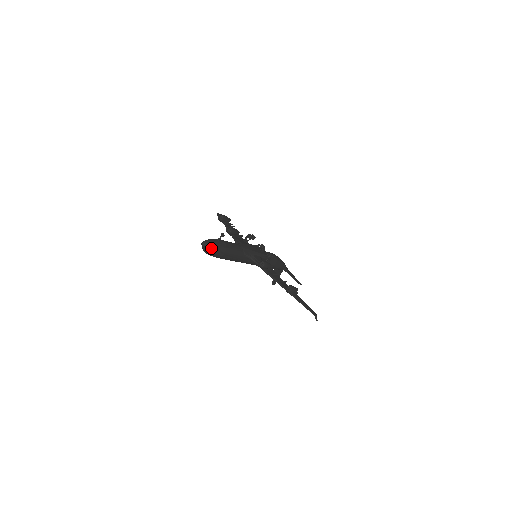
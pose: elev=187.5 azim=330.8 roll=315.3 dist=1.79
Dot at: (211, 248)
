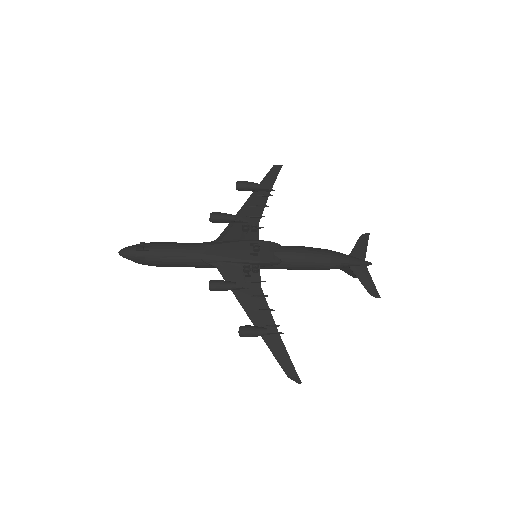
Dot at: (130, 259)
